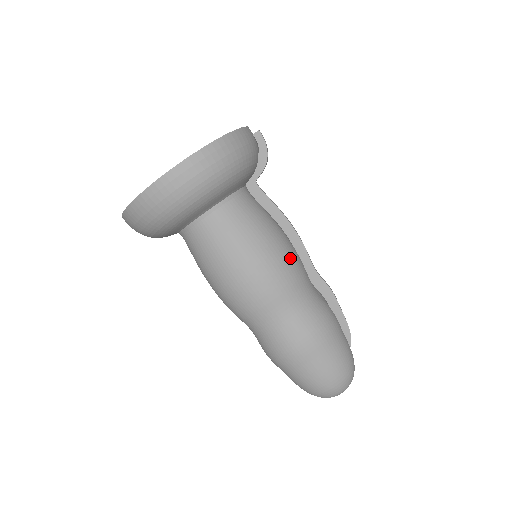
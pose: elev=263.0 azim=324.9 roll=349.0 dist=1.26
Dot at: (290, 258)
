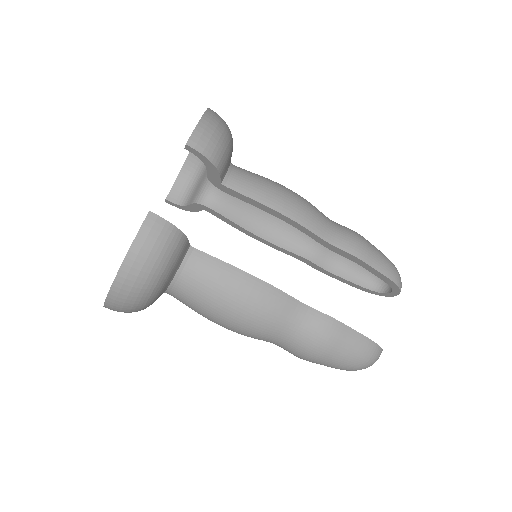
Dot at: (261, 305)
